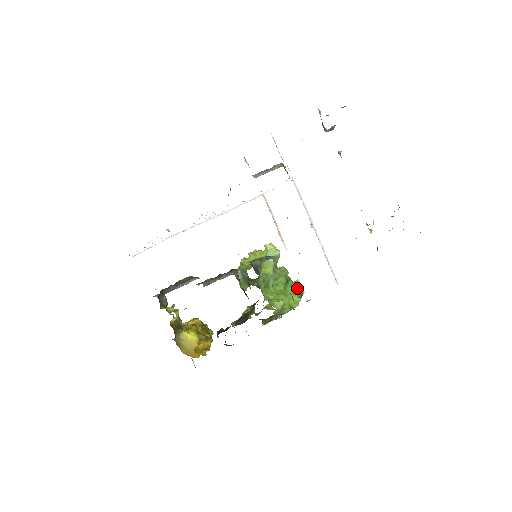
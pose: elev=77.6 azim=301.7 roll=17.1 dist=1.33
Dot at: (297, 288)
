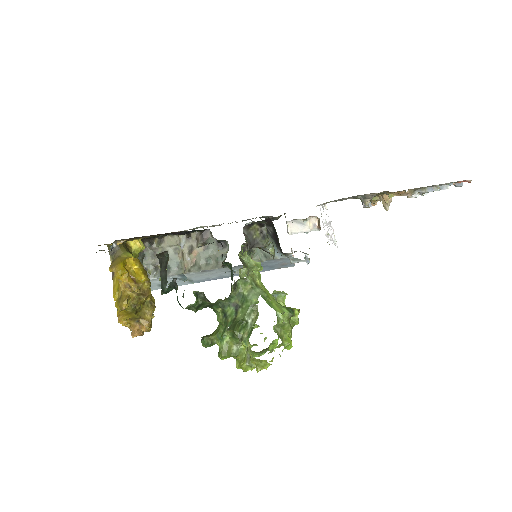
Dot at: occluded
